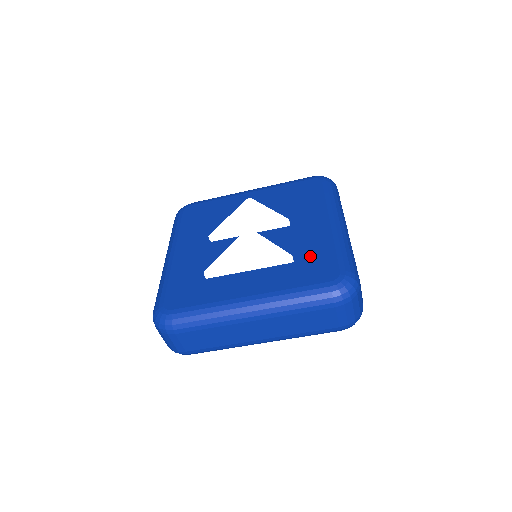
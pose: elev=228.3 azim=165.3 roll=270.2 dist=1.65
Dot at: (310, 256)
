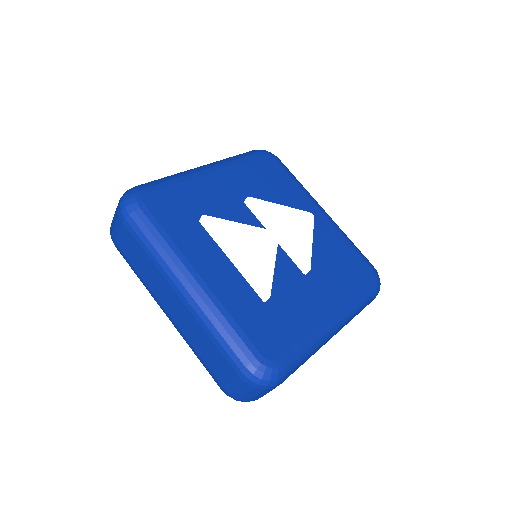
Dot at: (280, 316)
